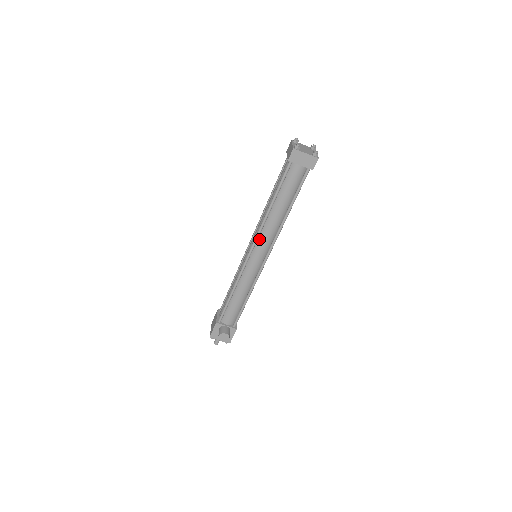
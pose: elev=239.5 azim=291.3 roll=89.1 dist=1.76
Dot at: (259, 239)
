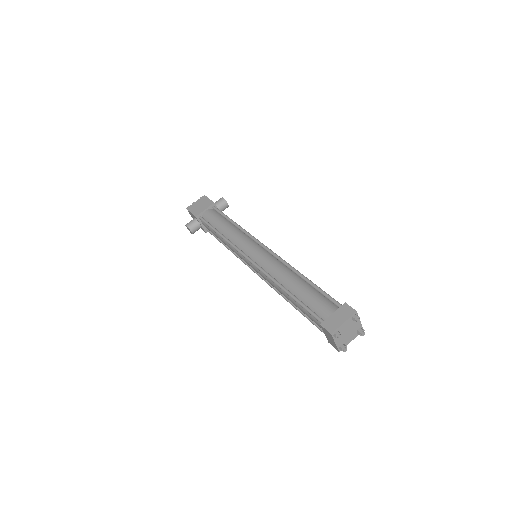
Dot at: occluded
